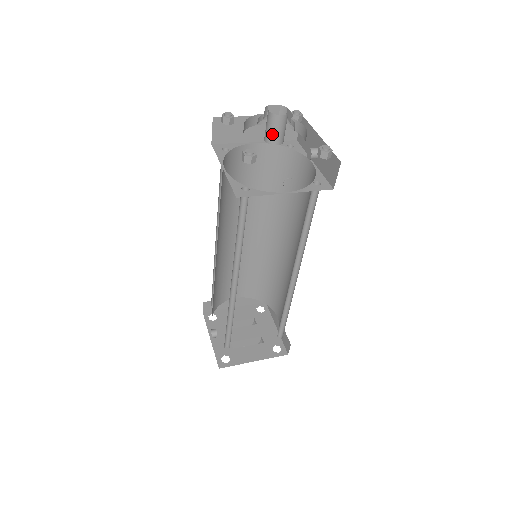
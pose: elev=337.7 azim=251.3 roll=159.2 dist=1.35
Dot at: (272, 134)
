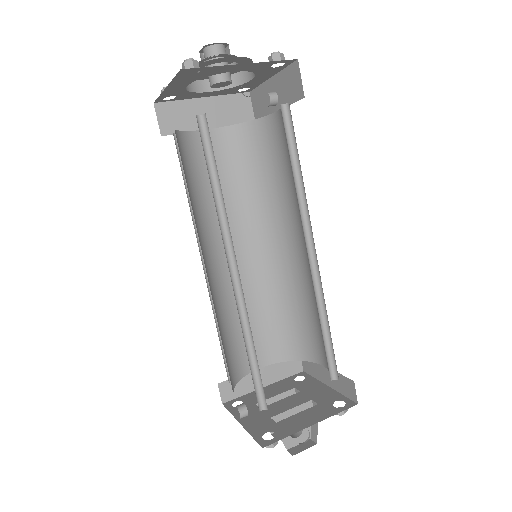
Dot at: occluded
